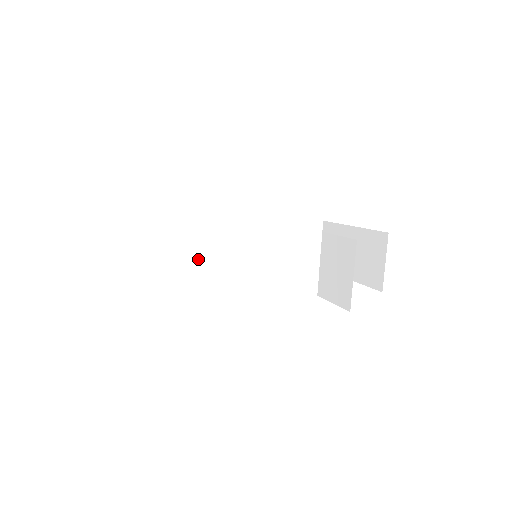
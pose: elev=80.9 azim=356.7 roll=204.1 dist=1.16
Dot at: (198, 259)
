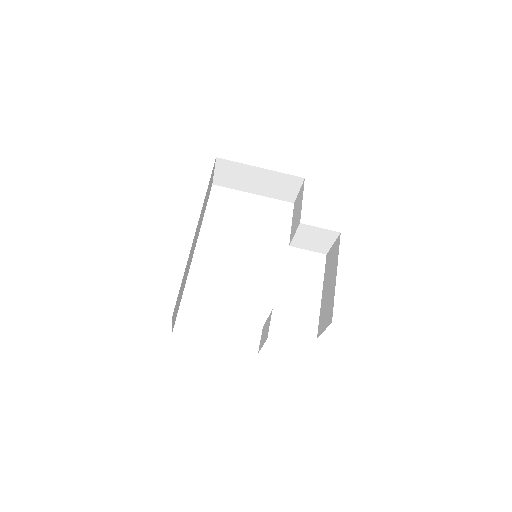
Dot at: (187, 273)
